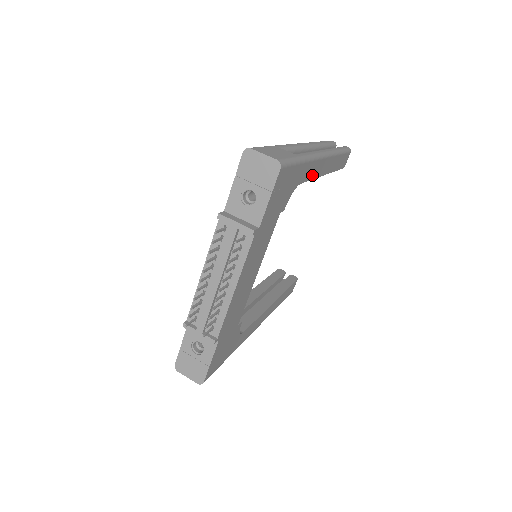
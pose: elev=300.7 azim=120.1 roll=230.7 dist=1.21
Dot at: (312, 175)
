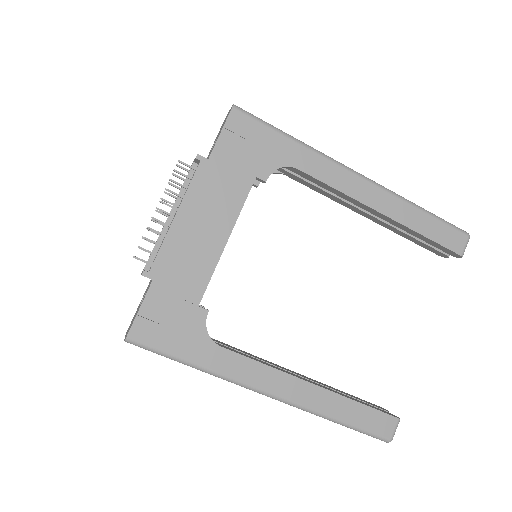
Dot at: (330, 181)
